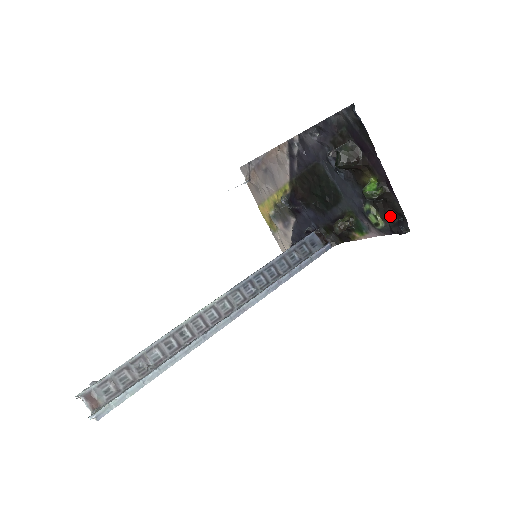
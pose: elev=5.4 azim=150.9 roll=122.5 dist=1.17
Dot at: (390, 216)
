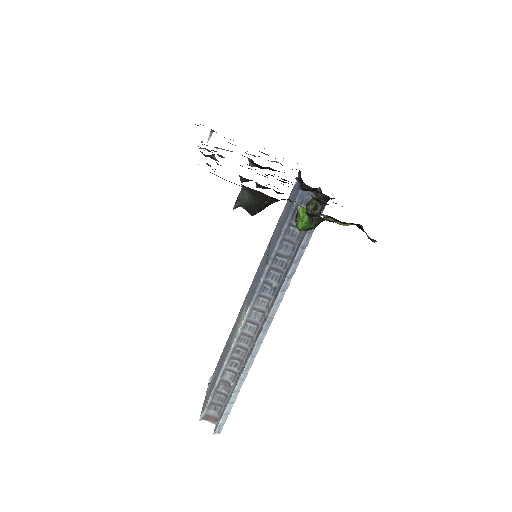
Dot at: occluded
